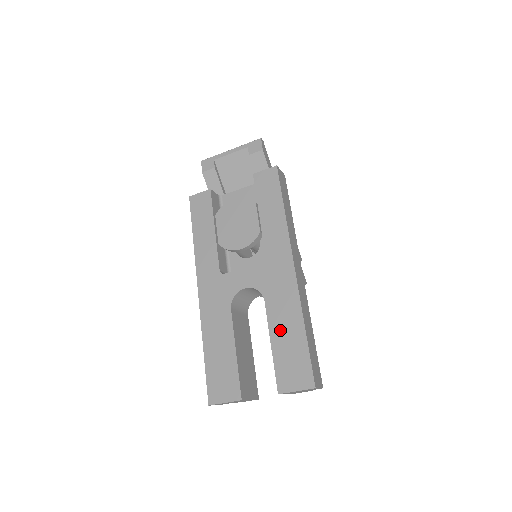
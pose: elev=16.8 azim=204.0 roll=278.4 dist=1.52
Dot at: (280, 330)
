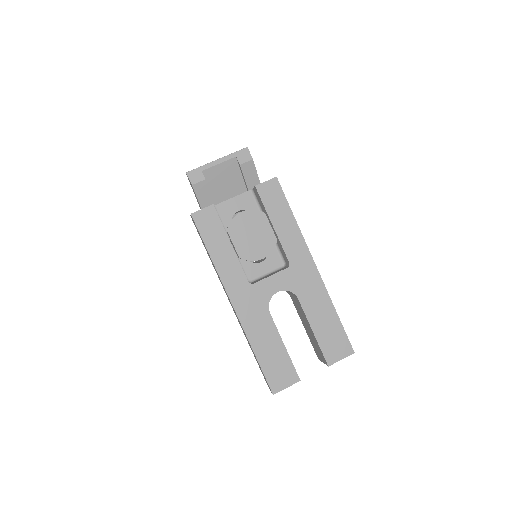
Dot at: (318, 319)
